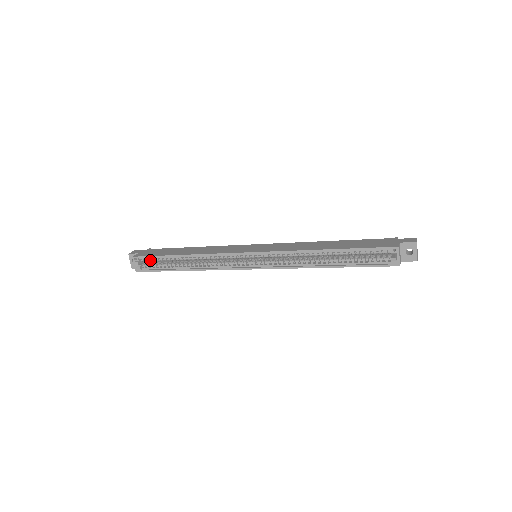
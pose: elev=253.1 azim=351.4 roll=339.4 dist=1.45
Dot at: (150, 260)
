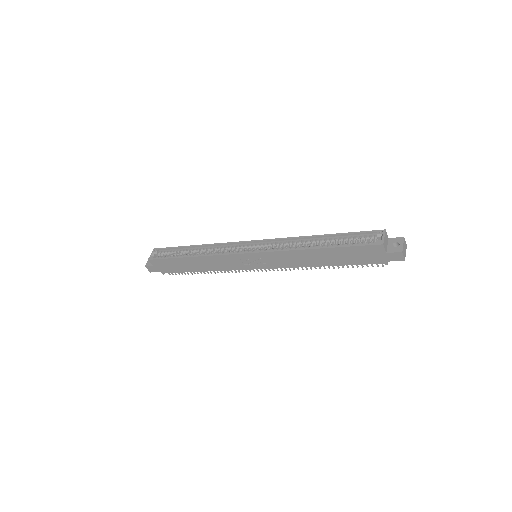
Dot at: (166, 252)
